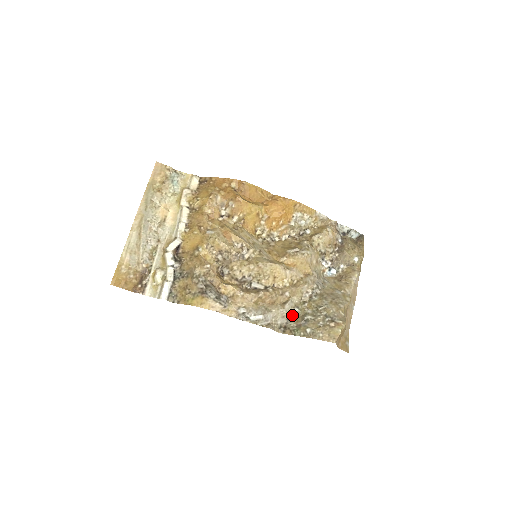
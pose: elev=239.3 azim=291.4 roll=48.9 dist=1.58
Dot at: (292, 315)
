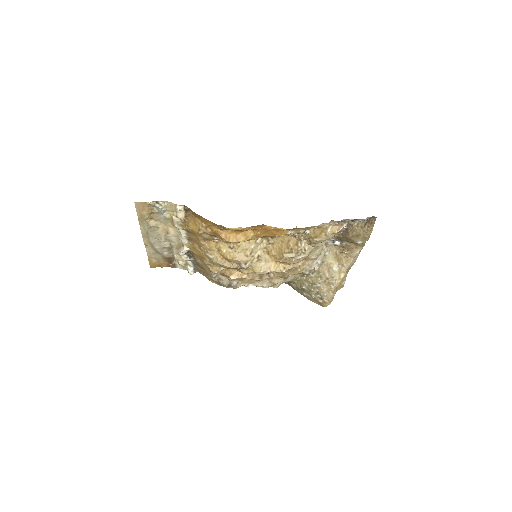
Dot at: (293, 281)
